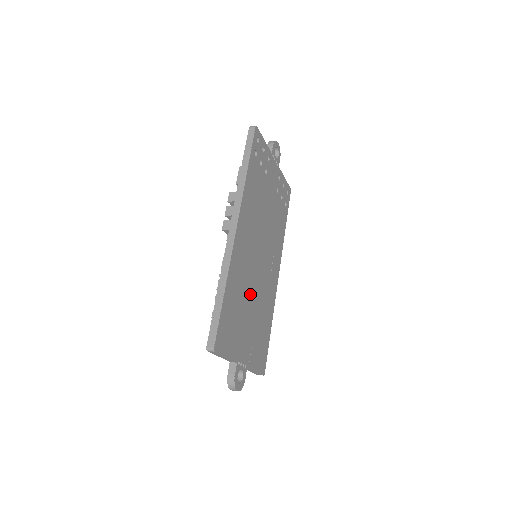
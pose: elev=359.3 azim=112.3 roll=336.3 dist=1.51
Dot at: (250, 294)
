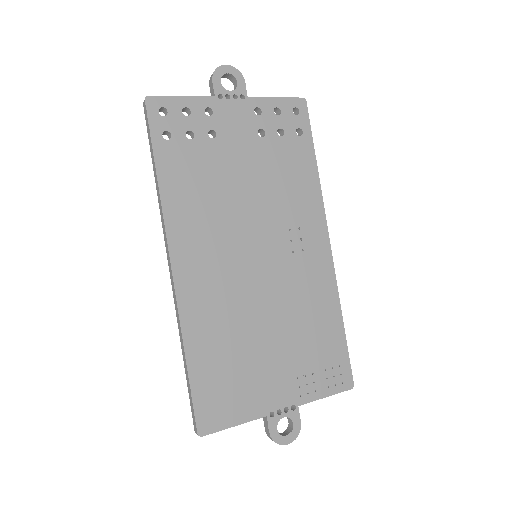
Dot at: (256, 319)
